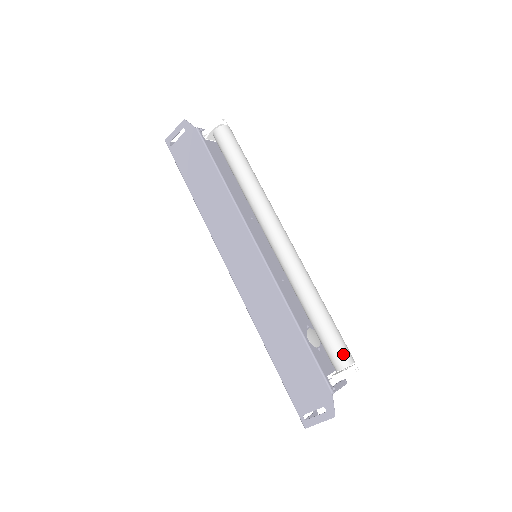
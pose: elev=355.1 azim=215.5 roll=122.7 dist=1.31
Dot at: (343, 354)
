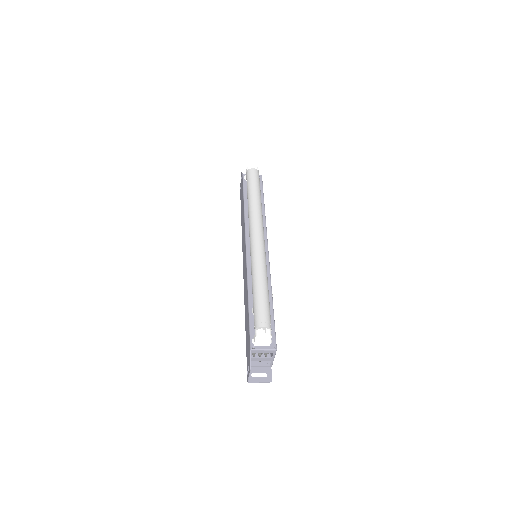
Dot at: (258, 319)
